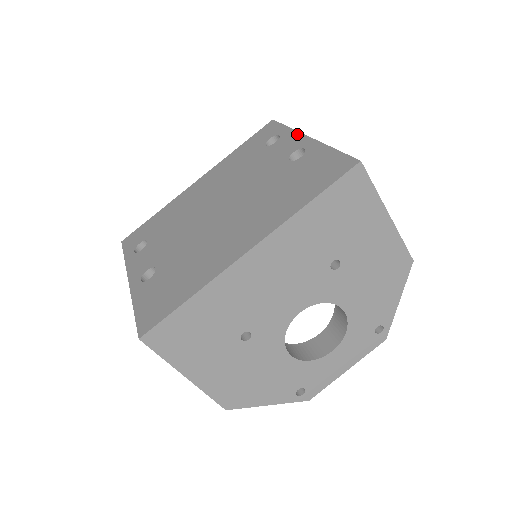
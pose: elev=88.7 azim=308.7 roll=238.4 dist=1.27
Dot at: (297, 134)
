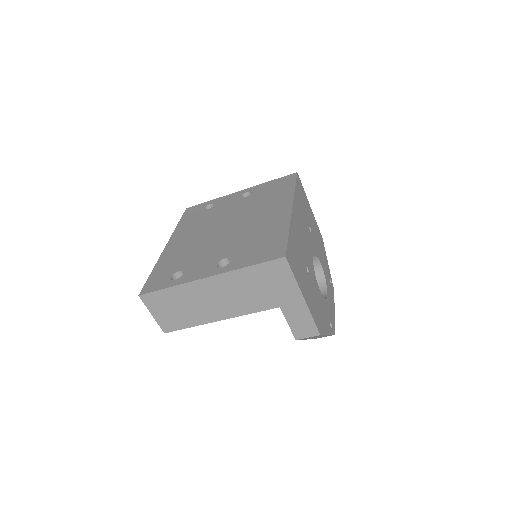
Dot at: (227, 195)
